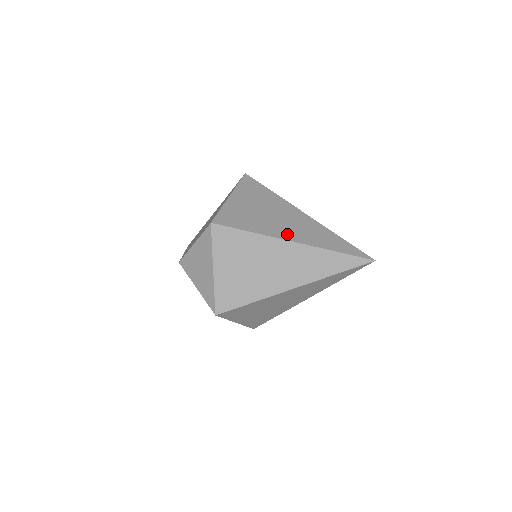
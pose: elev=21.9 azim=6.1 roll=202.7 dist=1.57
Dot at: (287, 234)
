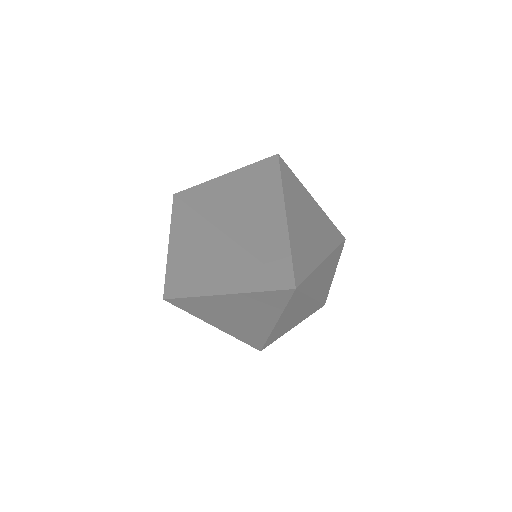
Dot at: (228, 223)
